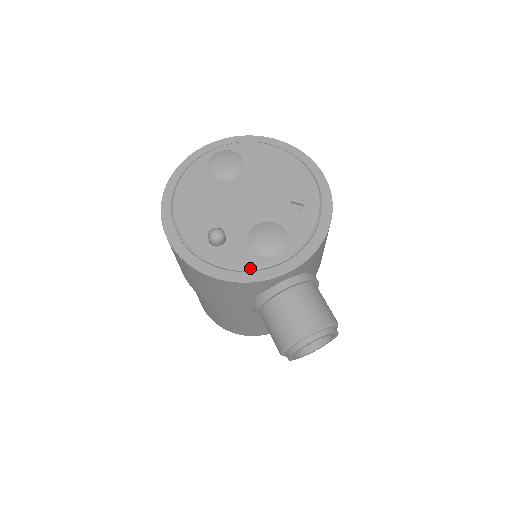
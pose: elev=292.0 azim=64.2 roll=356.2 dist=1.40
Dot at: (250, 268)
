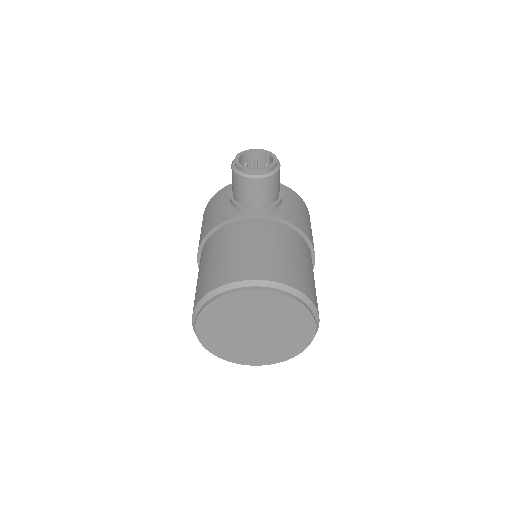
Dot at: occluded
